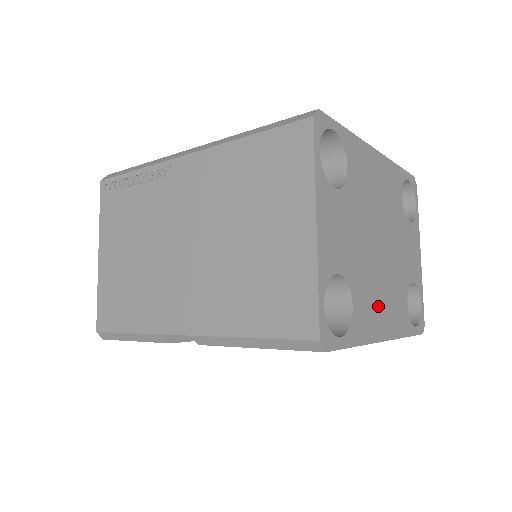
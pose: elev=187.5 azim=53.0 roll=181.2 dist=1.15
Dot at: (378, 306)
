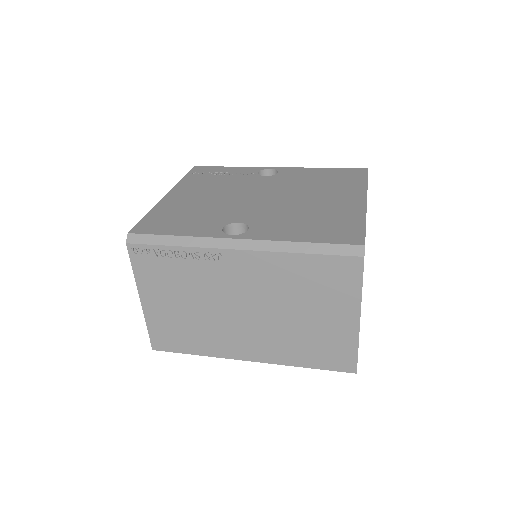
Dot at: occluded
